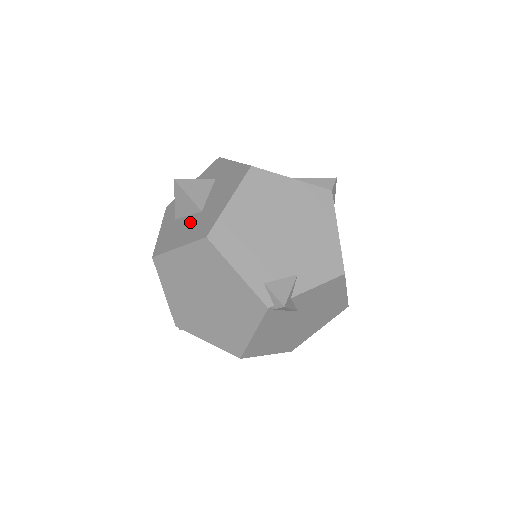
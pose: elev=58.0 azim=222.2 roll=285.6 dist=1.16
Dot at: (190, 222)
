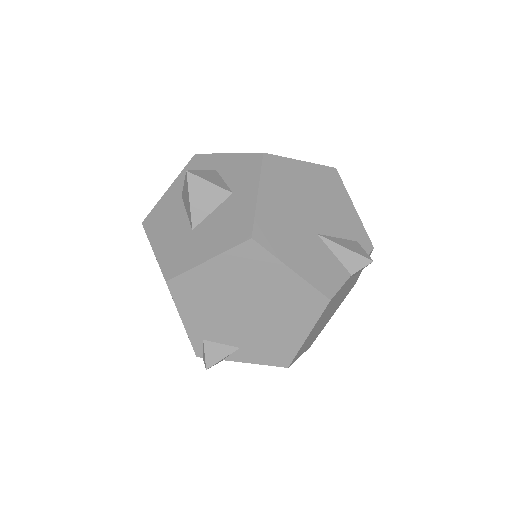
Dot at: (179, 229)
